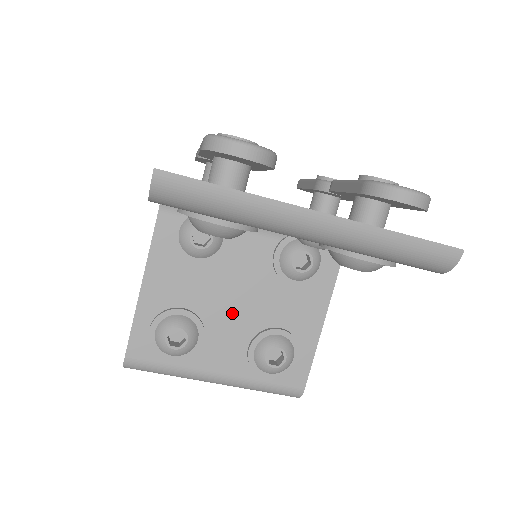
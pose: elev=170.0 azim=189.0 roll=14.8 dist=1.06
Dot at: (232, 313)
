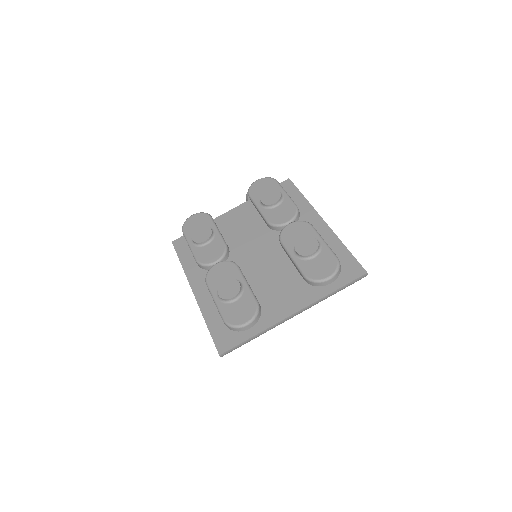
Dot at: occluded
